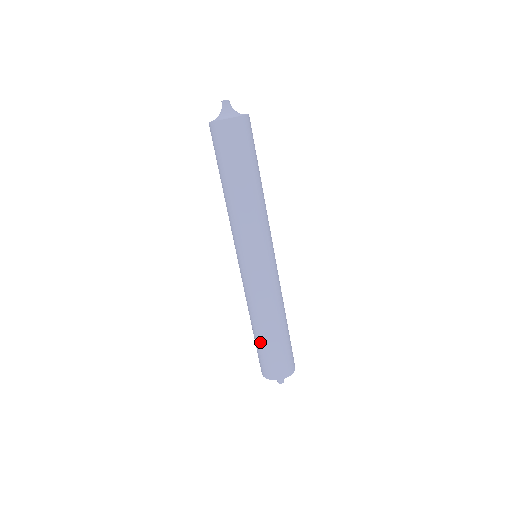
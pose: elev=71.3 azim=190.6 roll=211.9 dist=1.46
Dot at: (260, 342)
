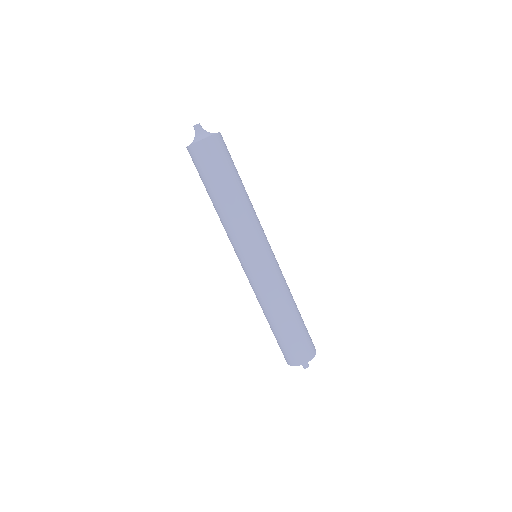
Dot at: (275, 333)
